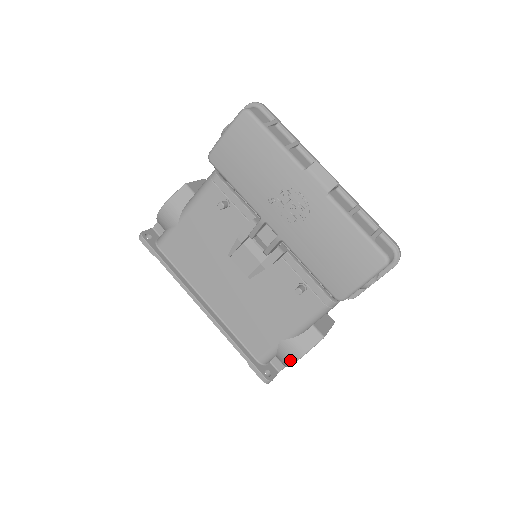
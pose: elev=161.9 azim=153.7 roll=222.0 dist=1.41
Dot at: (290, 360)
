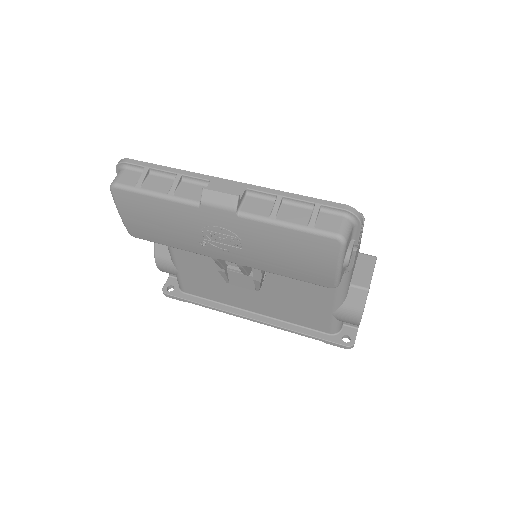
Dot at: (354, 323)
